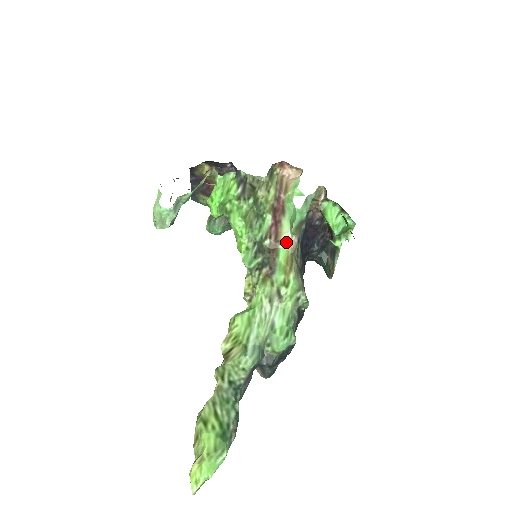
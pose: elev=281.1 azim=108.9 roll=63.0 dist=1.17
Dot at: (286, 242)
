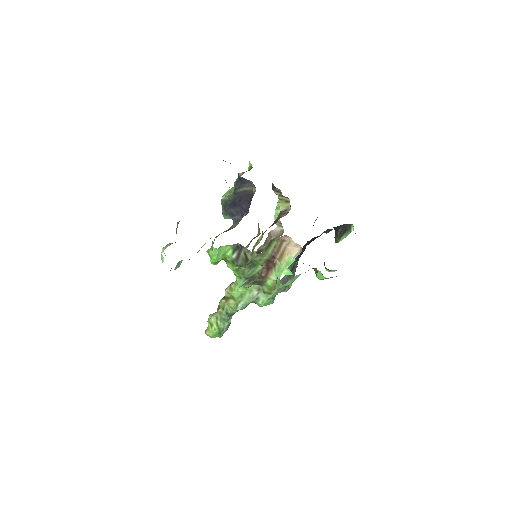
Dot at: (273, 280)
